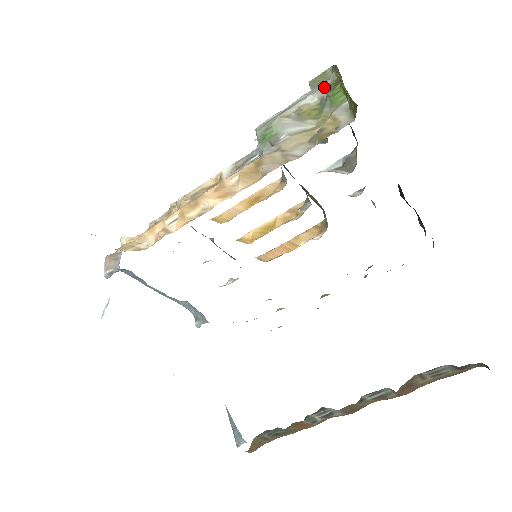
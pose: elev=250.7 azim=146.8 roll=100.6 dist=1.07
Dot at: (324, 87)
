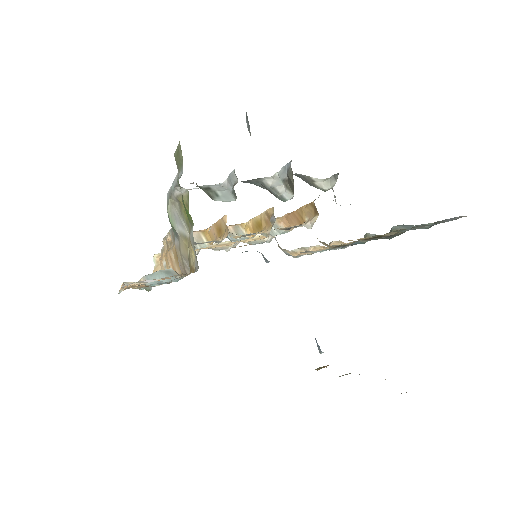
Dot at: (178, 185)
